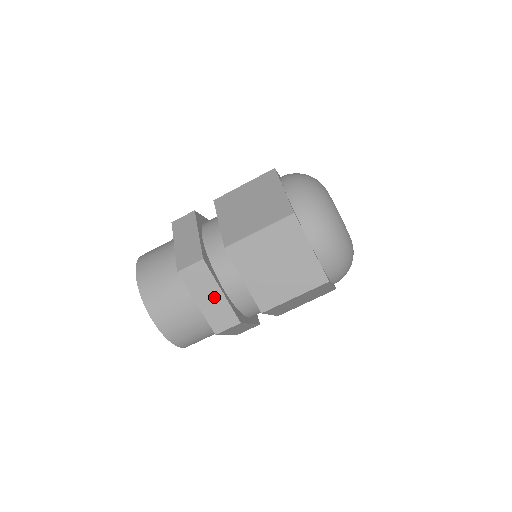
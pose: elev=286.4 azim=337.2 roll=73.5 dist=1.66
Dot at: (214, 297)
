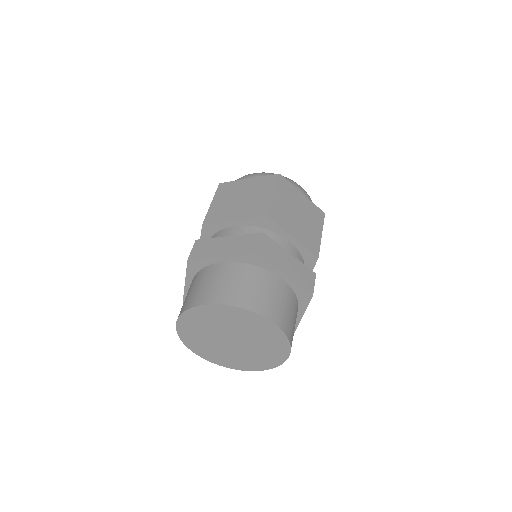
Dot at: (290, 262)
